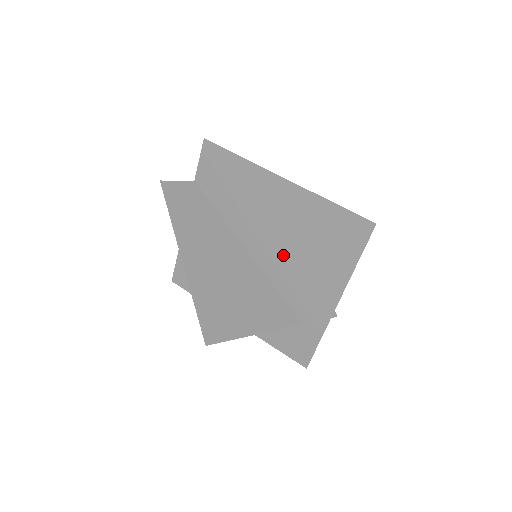
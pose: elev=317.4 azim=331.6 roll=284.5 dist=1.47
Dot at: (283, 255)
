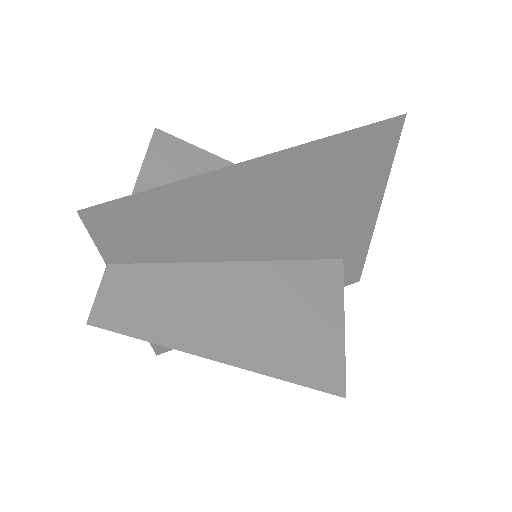
Dot at: (293, 230)
